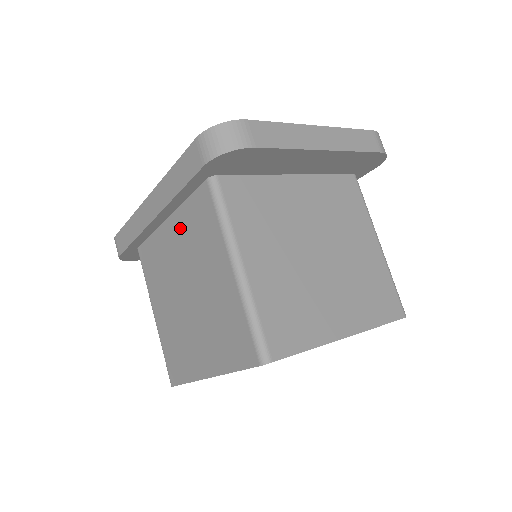
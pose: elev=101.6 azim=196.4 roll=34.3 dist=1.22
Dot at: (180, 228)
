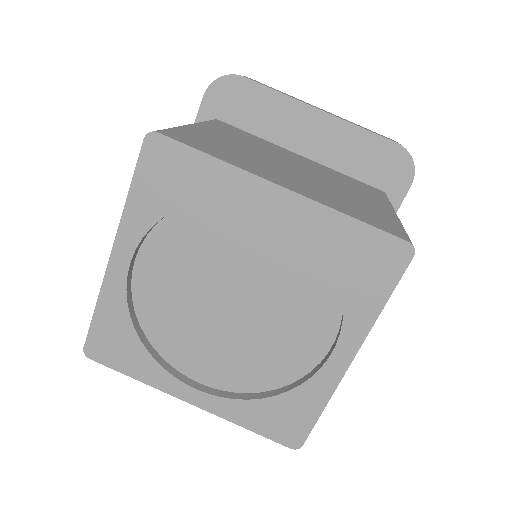
Dot at: occluded
